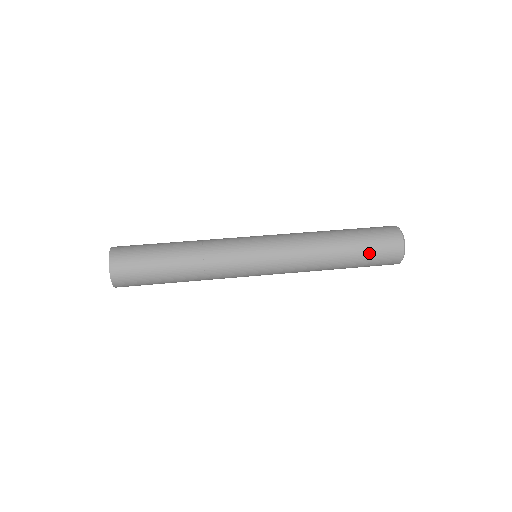
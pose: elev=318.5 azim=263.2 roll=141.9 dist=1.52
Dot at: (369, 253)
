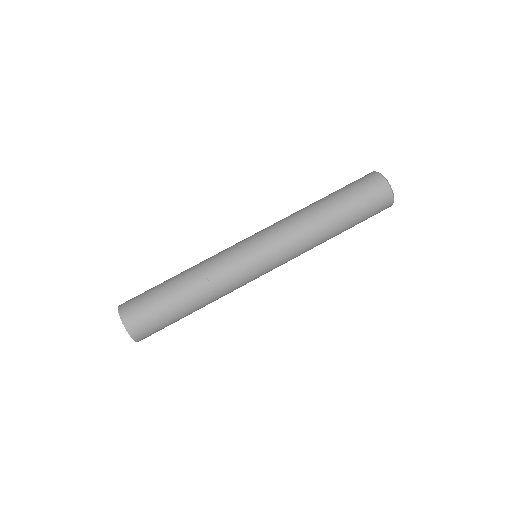
Dot at: occluded
